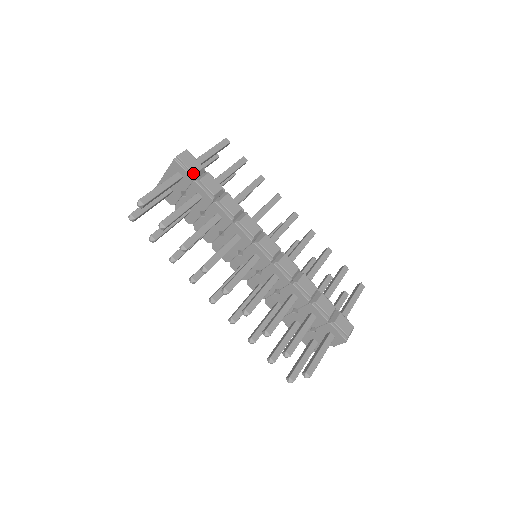
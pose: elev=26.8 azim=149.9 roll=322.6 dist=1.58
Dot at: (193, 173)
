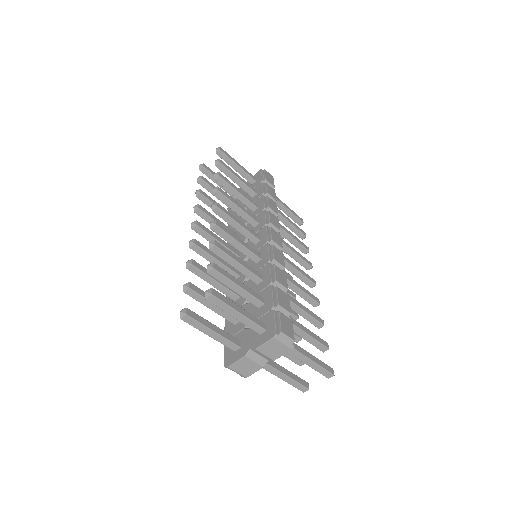
Dot at: (266, 179)
